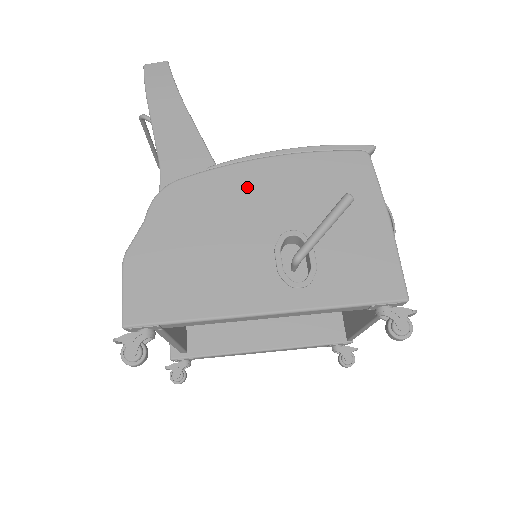
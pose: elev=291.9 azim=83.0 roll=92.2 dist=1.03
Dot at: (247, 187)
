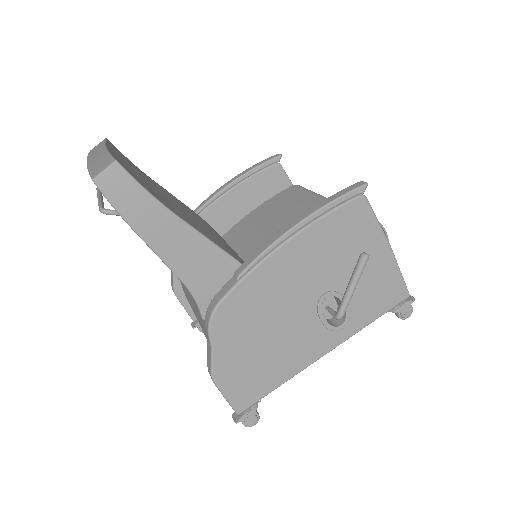
Dot at: (279, 278)
